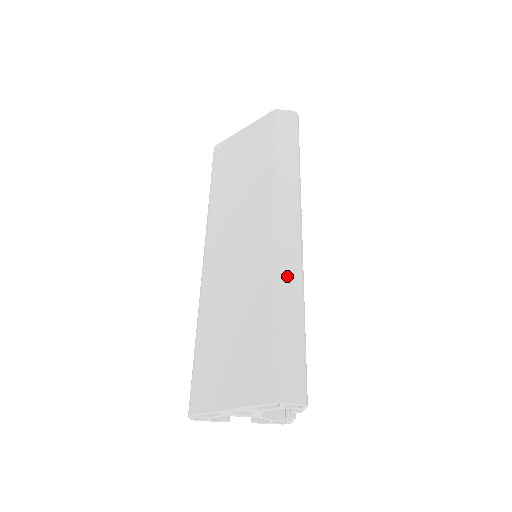
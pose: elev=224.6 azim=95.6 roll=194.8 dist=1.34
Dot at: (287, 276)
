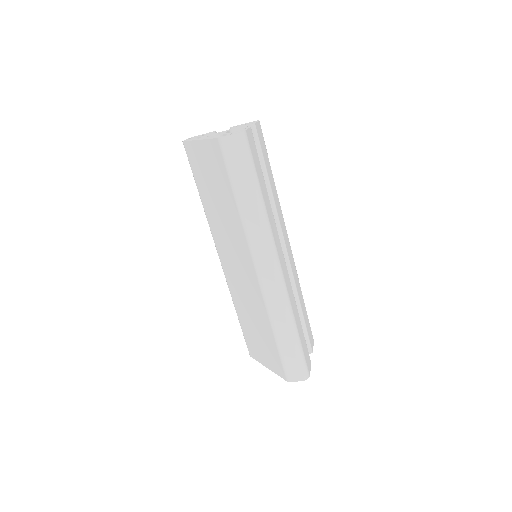
Dot at: (277, 309)
